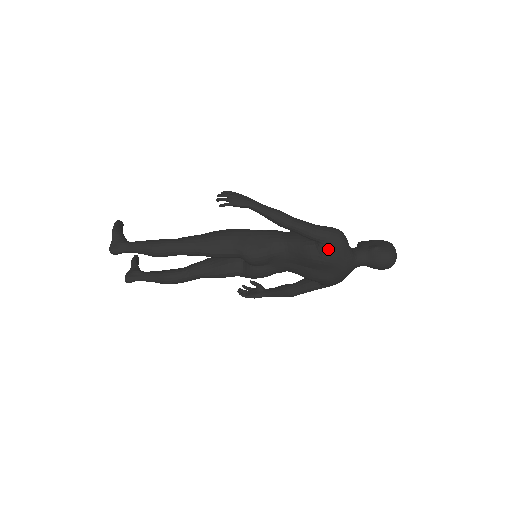
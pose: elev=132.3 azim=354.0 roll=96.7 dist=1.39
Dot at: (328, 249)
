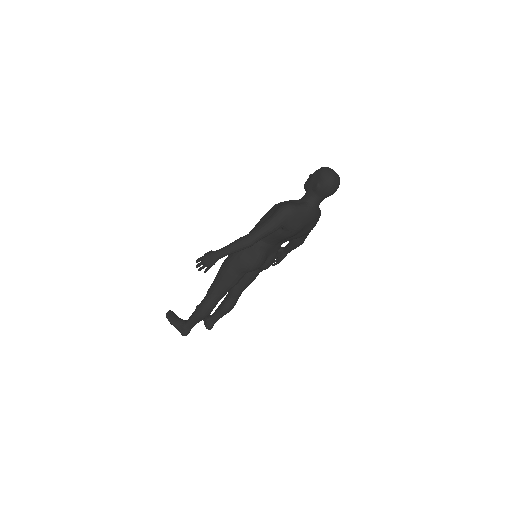
Dot at: (290, 226)
